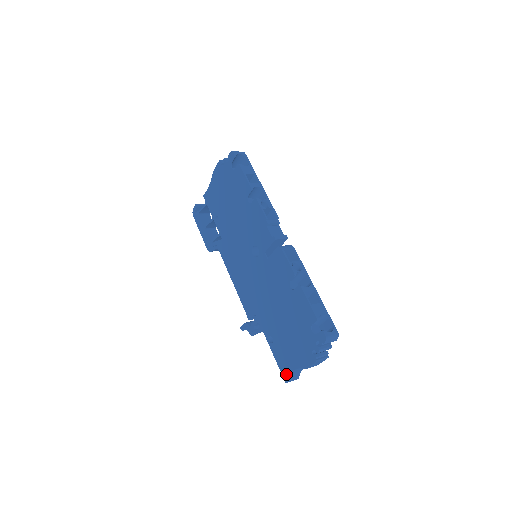
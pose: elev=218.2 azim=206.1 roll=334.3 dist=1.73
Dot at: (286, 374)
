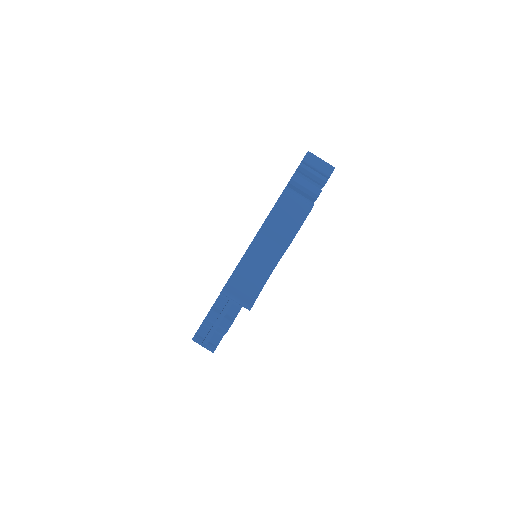
Dot at: (228, 279)
